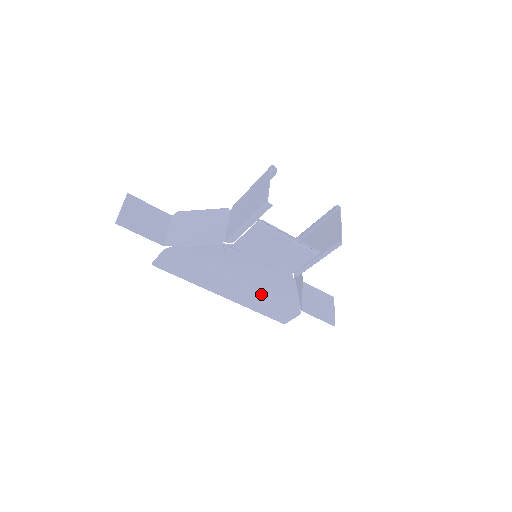
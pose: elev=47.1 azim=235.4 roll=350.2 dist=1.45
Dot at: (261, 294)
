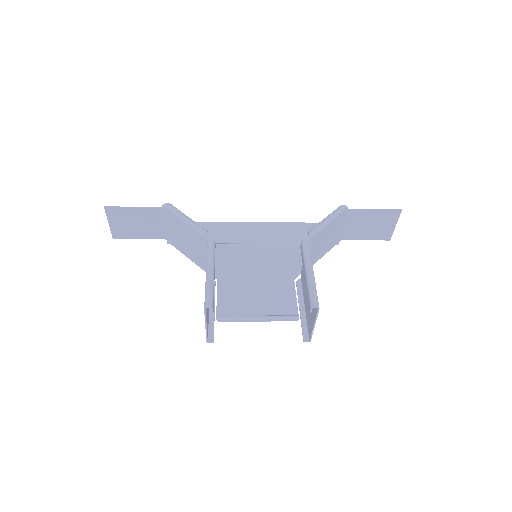
Dot at: (284, 244)
